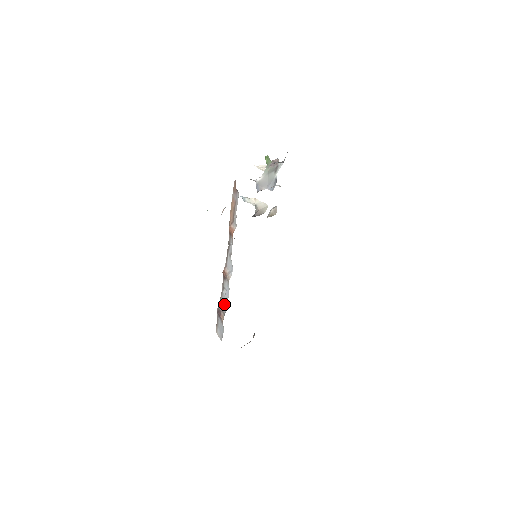
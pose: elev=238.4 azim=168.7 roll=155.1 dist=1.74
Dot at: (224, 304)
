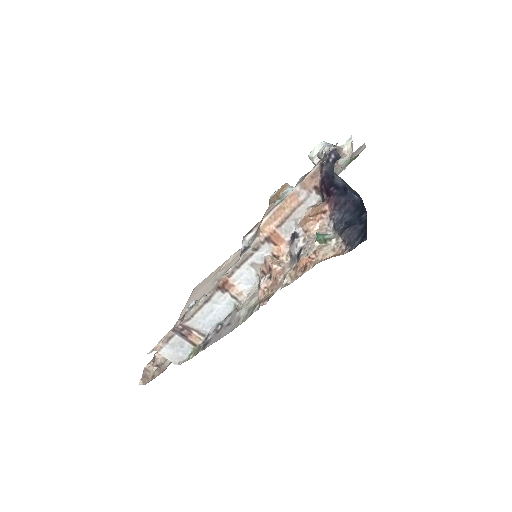
Dot at: (206, 322)
